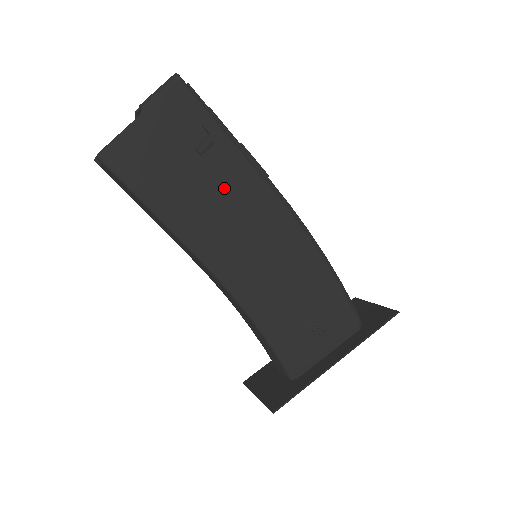
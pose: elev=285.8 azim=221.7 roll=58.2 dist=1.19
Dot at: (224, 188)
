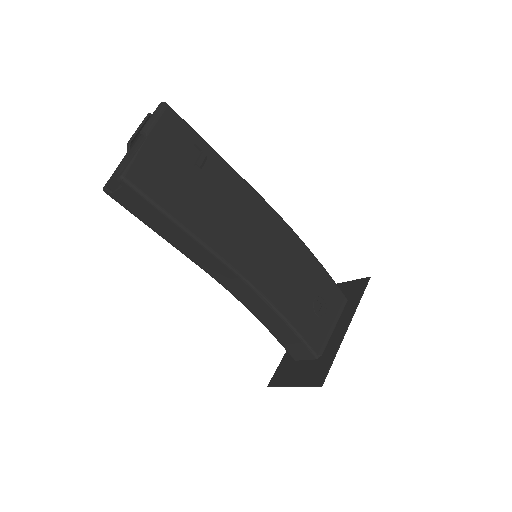
Dot at: (224, 195)
